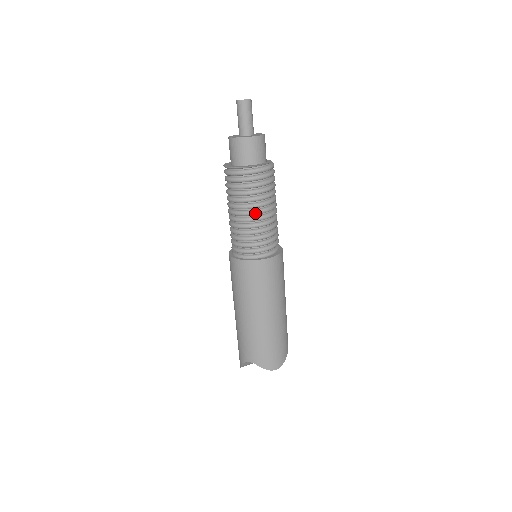
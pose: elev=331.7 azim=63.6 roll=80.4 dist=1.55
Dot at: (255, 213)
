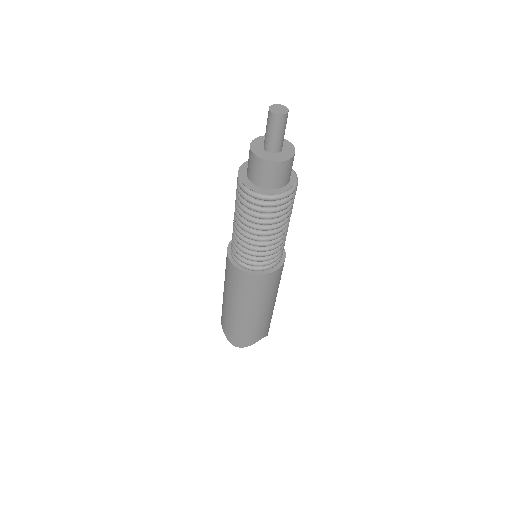
Dot at: (245, 230)
